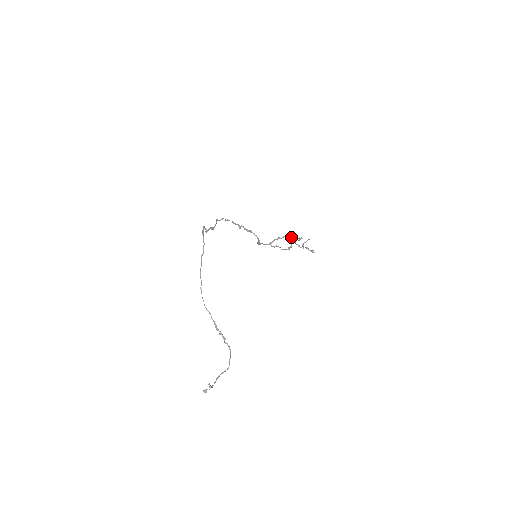
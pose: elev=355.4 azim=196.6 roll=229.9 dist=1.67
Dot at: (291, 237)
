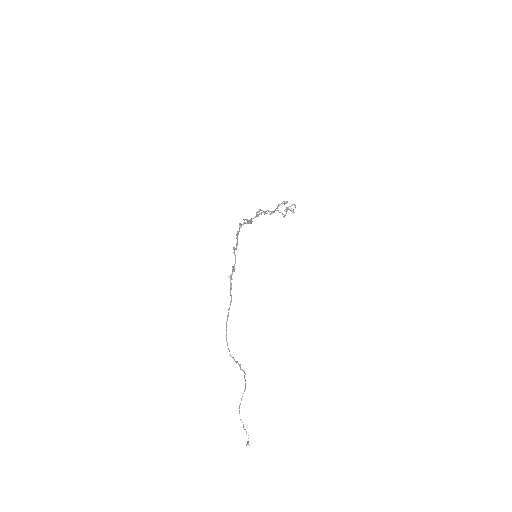
Dot at: (283, 214)
